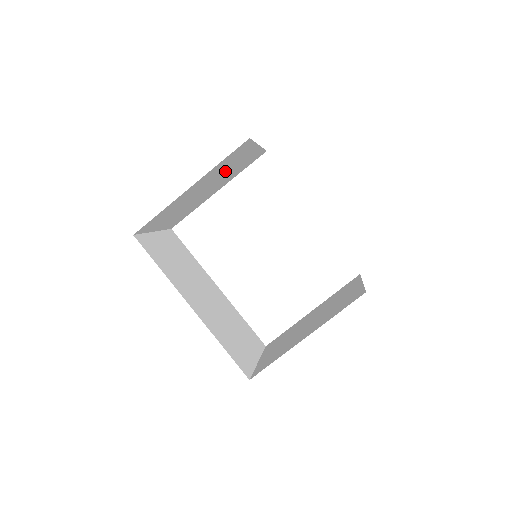
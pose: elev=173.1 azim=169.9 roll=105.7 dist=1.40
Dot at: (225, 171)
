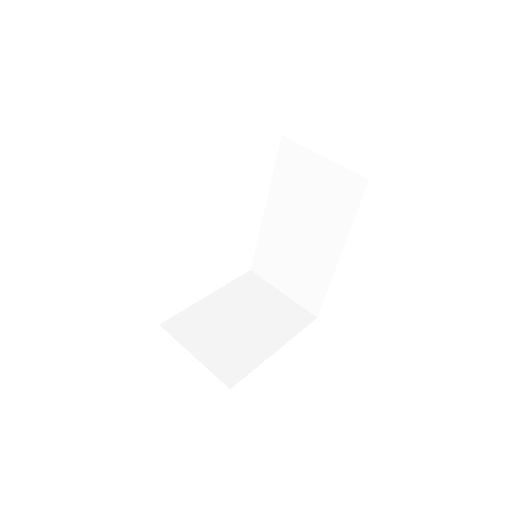
Dot at: occluded
